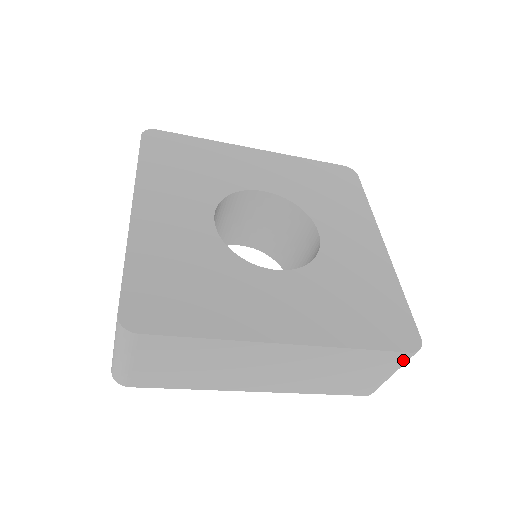
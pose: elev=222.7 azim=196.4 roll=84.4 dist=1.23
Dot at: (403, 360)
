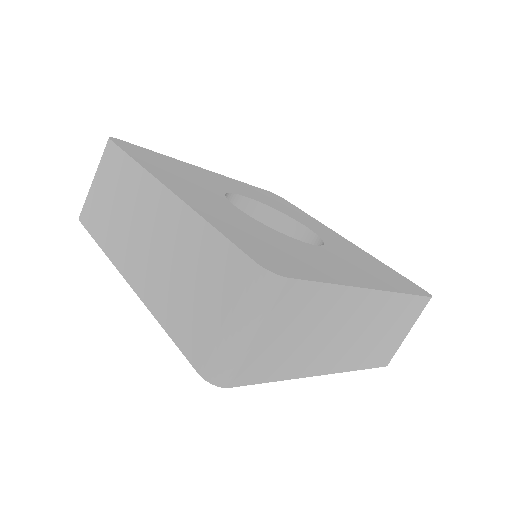
Dot at: (246, 281)
